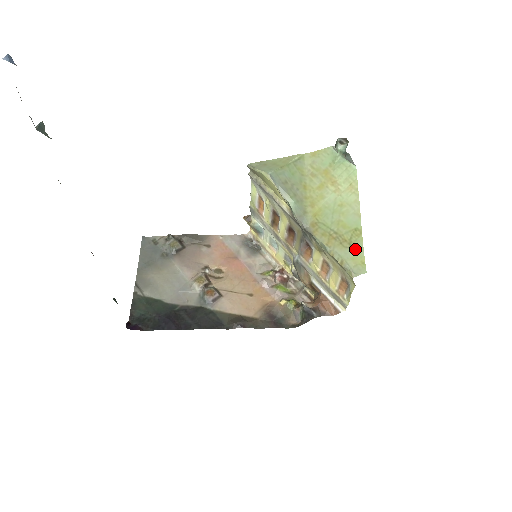
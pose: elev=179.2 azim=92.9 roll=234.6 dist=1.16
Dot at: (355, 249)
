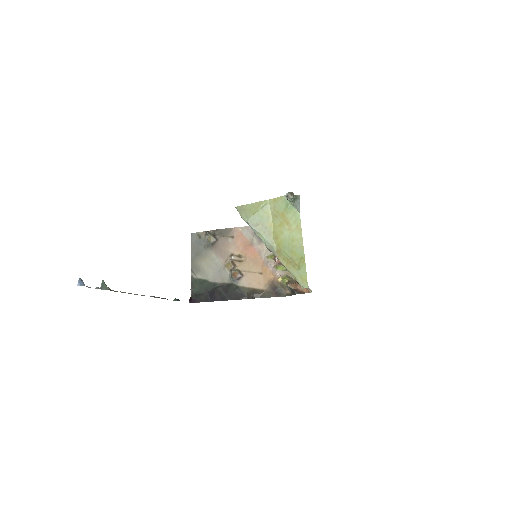
Dot at: (302, 271)
